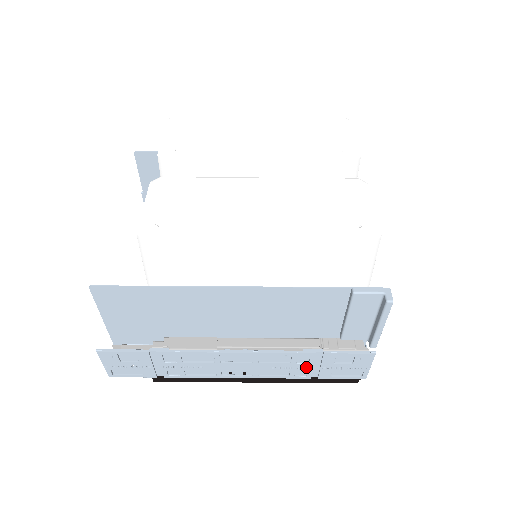
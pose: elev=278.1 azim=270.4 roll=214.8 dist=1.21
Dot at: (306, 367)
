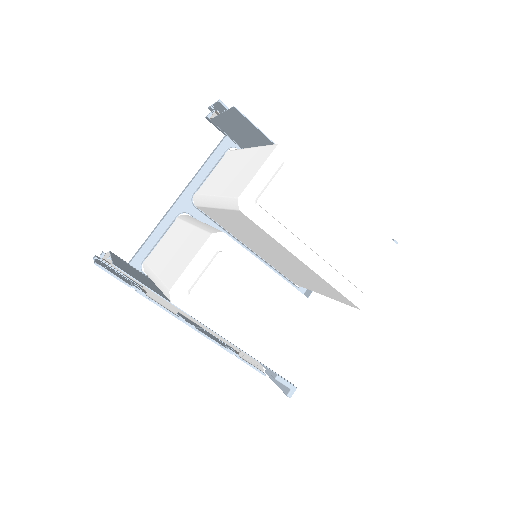
Dot at: occluded
